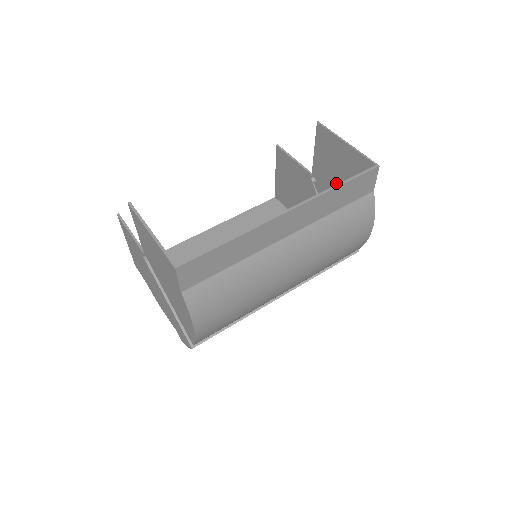
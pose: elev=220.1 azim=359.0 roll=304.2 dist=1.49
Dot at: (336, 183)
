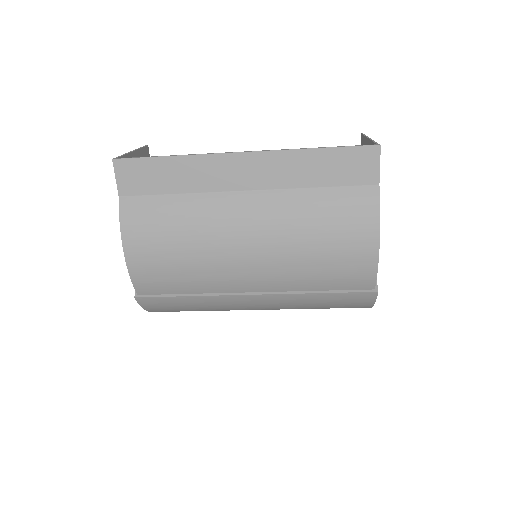
Dot at: occluded
